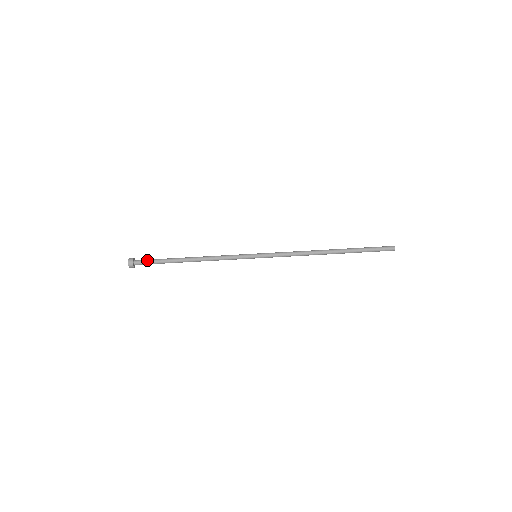
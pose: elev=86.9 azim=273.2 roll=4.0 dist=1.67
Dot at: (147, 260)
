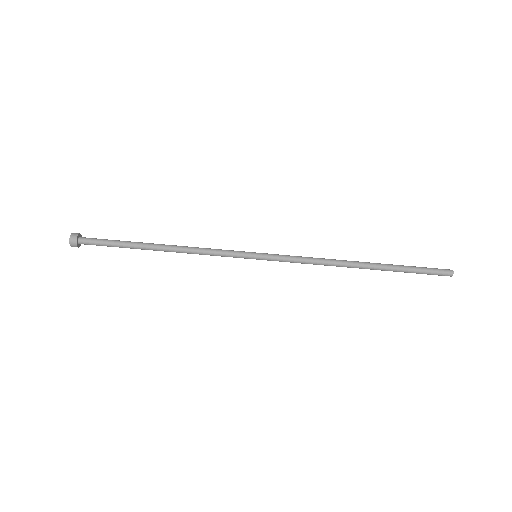
Dot at: (98, 242)
